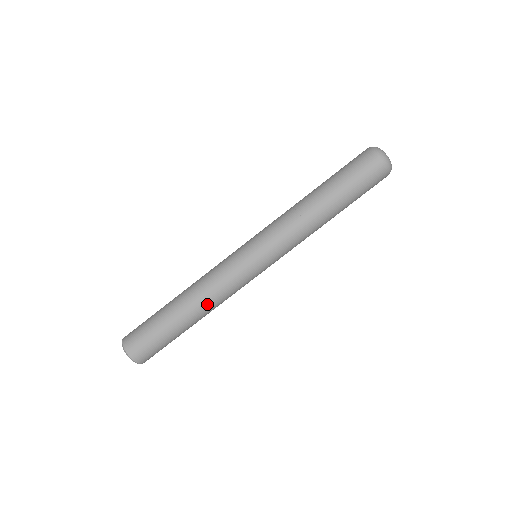
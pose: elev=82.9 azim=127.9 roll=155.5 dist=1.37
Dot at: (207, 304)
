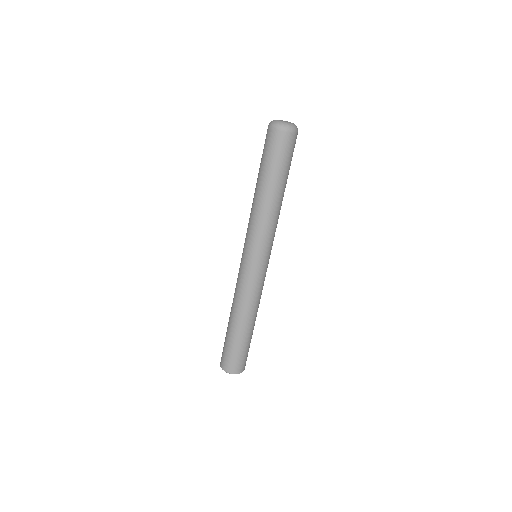
Dot at: (243, 310)
